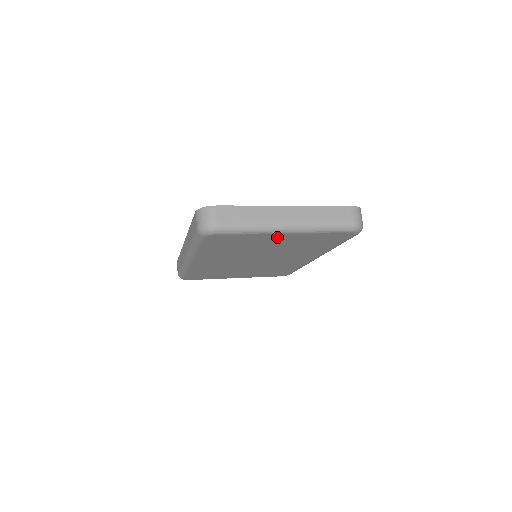
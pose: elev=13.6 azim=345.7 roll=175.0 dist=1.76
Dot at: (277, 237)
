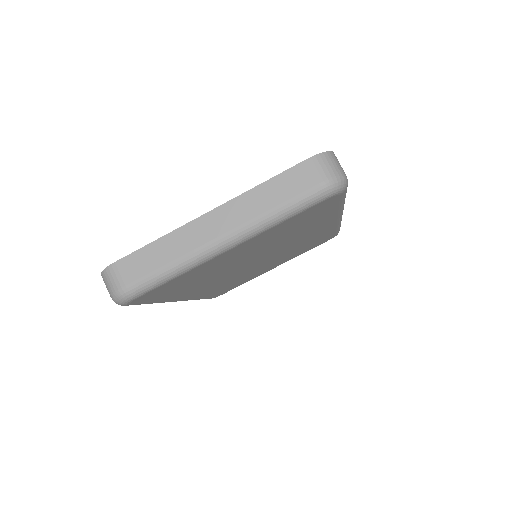
Dot at: (225, 255)
